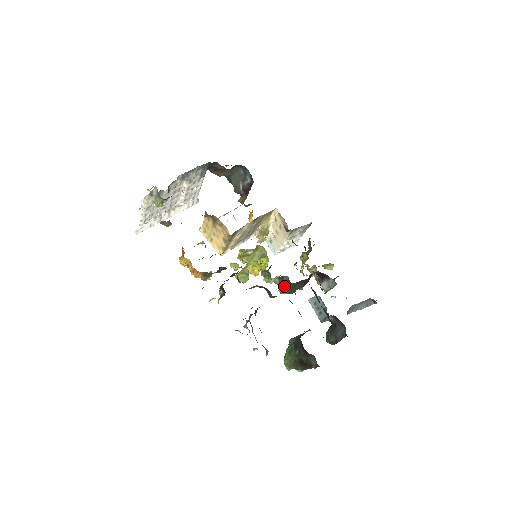
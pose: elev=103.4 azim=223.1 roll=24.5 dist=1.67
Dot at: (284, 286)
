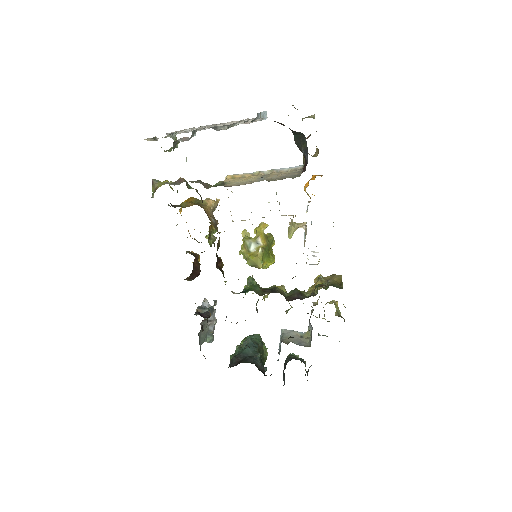
Dot at: (256, 309)
